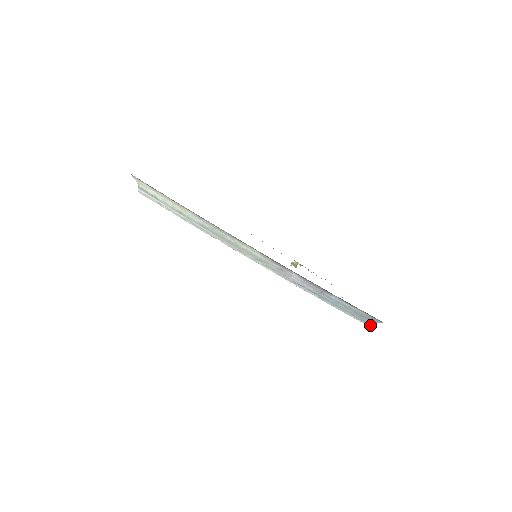
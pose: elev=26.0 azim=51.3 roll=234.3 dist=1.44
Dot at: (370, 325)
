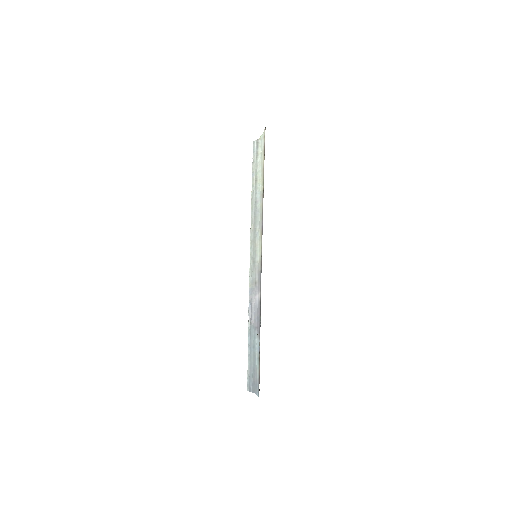
Dot at: (249, 389)
